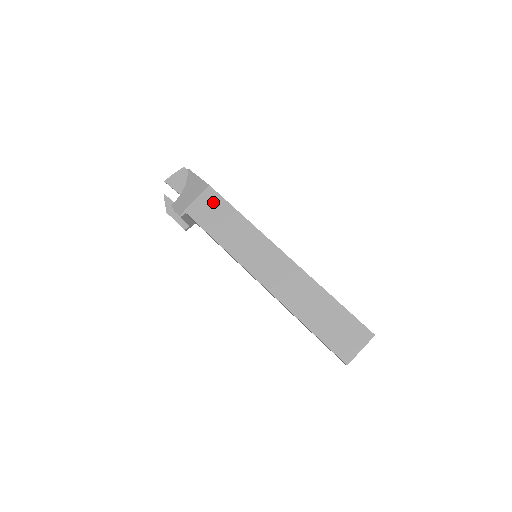
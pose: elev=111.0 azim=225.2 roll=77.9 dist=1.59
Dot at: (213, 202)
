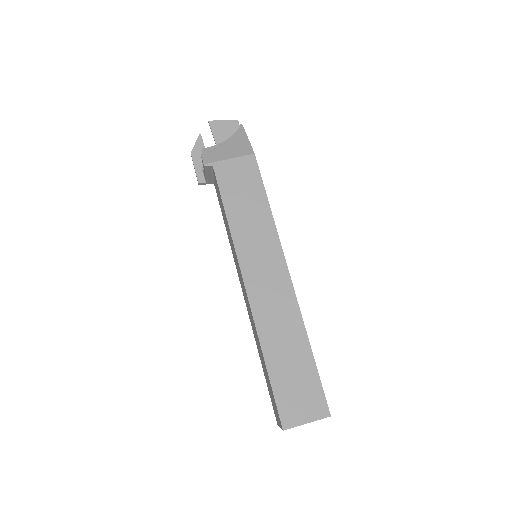
Dot at: (248, 173)
